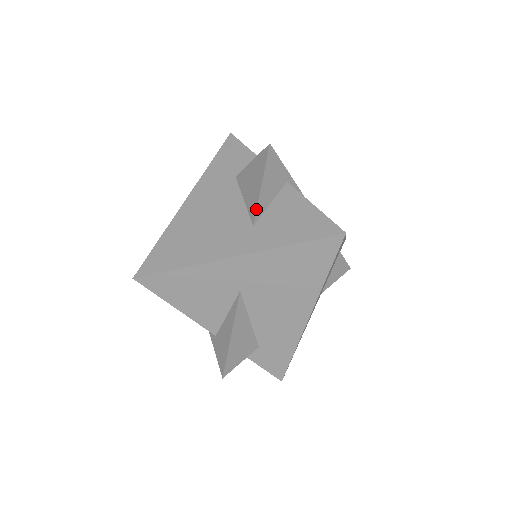
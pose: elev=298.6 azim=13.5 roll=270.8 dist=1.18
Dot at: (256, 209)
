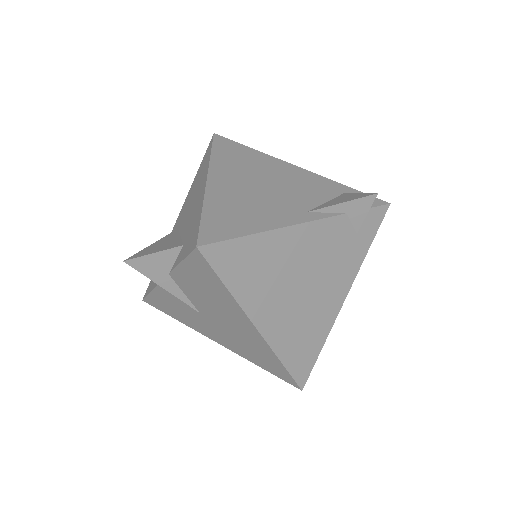
Dot at: occluded
